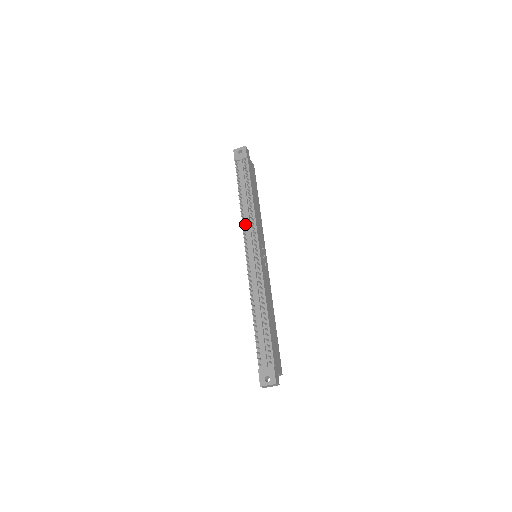
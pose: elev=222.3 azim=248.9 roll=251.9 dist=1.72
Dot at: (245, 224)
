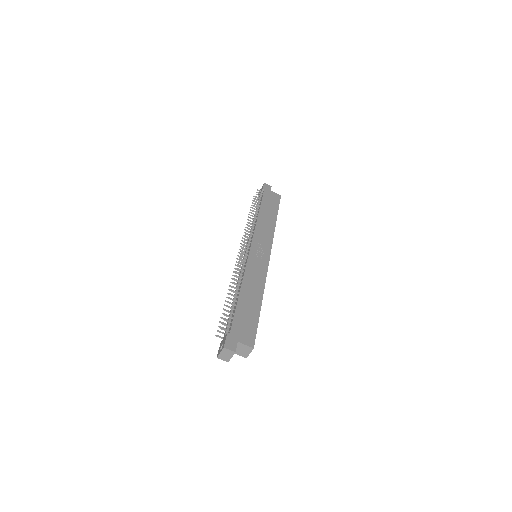
Dot at: occluded
